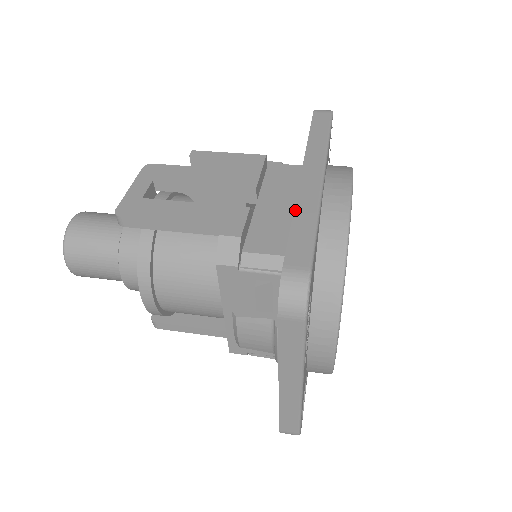
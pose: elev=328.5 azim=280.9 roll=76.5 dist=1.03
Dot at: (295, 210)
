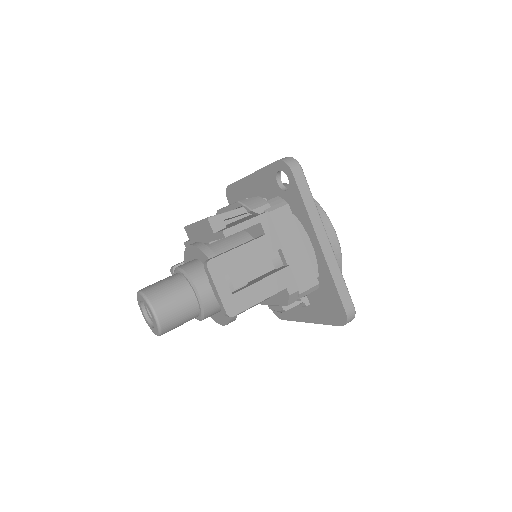
Dot at: (332, 275)
